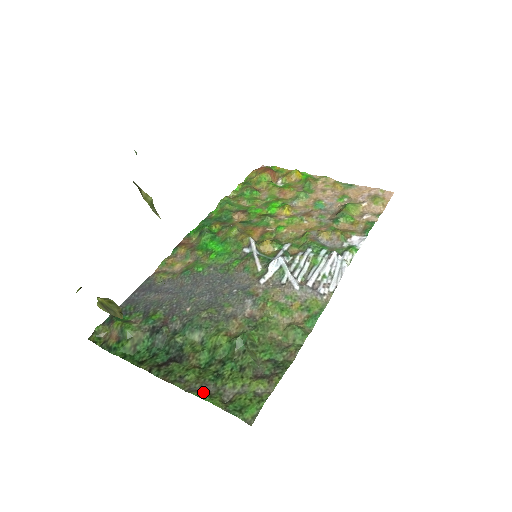
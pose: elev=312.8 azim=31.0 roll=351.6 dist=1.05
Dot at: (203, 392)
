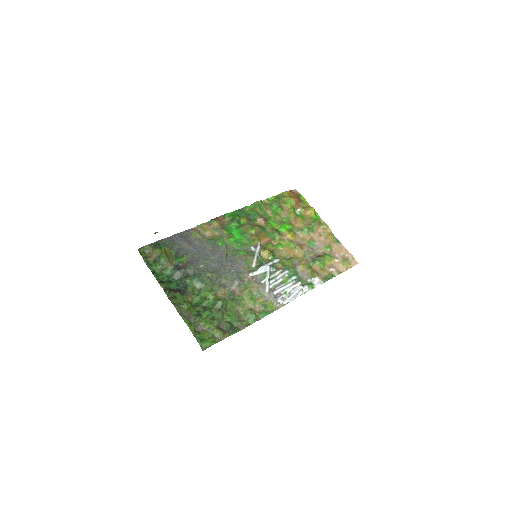
Dot at: (187, 319)
